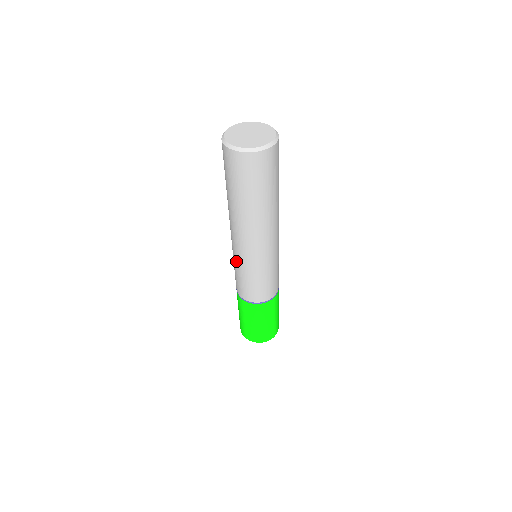
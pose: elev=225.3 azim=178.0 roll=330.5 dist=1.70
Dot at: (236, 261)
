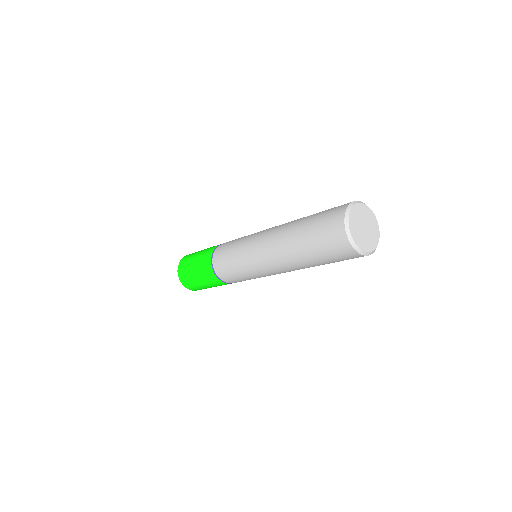
Dot at: (242, 253)
